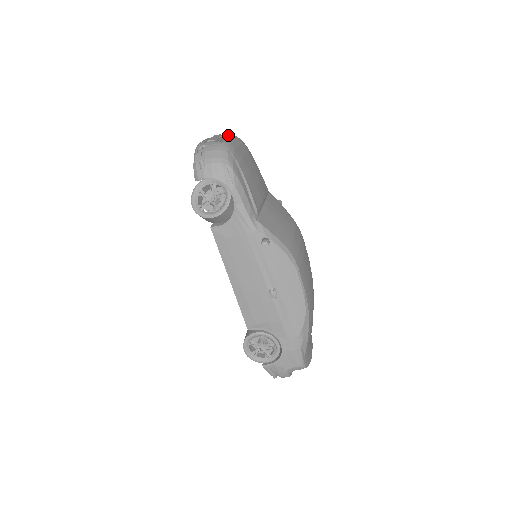
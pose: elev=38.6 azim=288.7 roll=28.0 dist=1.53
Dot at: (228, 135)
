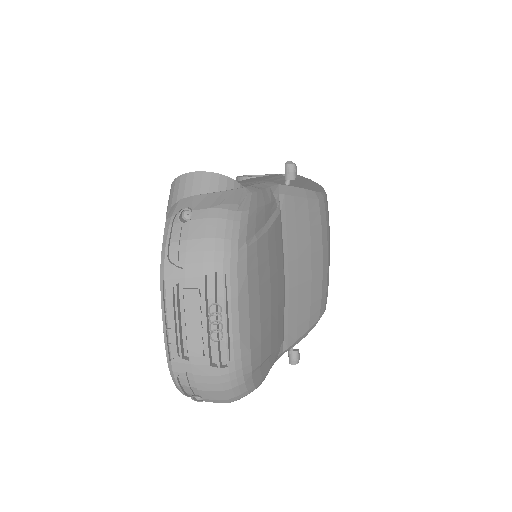
Dot at: (214, 276)
